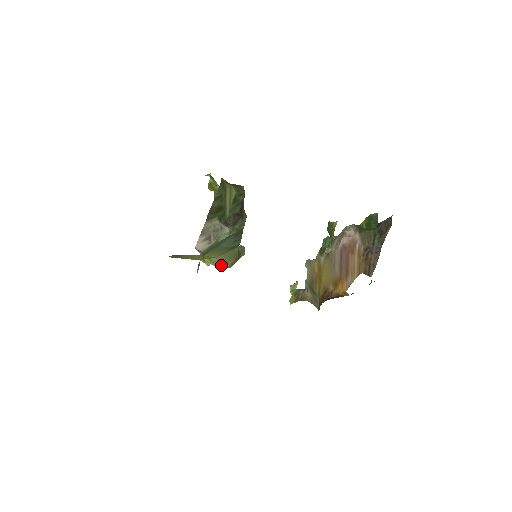
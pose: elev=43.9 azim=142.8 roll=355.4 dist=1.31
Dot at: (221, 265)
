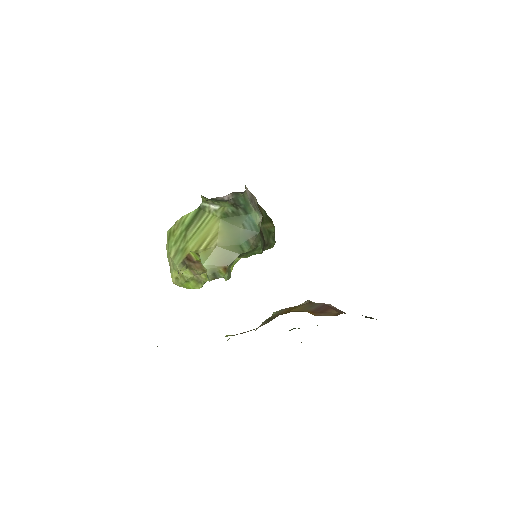
Dot at: (208, 260)
